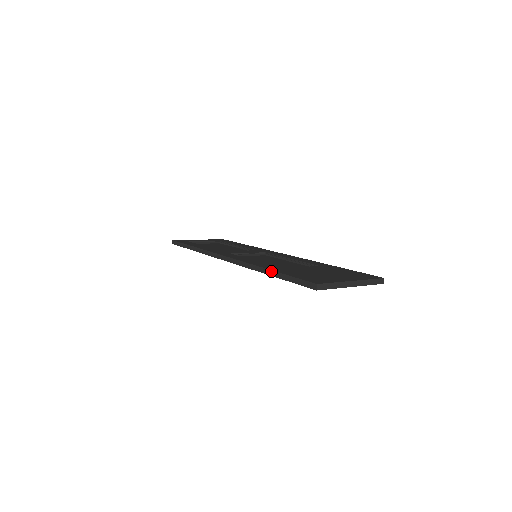
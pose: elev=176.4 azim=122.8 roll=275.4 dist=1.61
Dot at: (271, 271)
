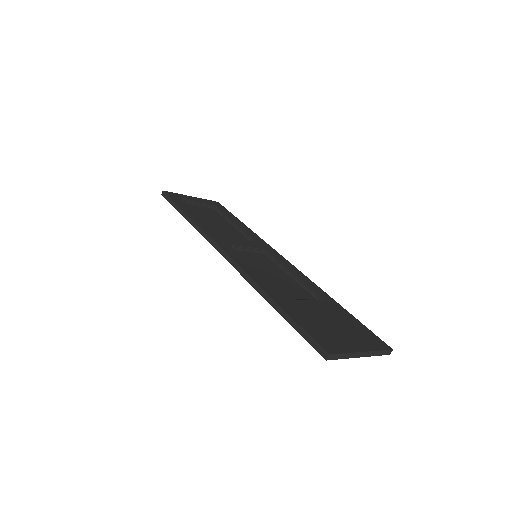
Dot at: (276, 304)
